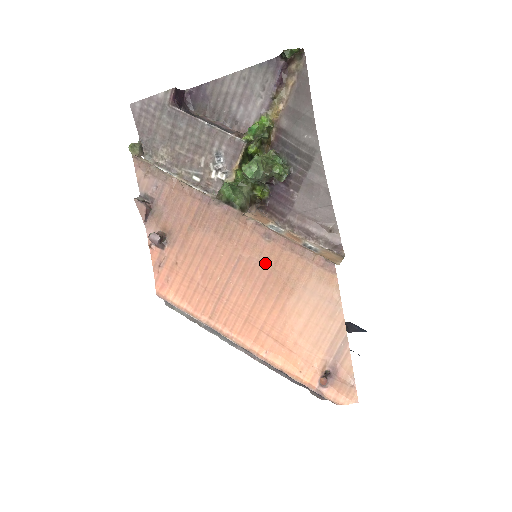
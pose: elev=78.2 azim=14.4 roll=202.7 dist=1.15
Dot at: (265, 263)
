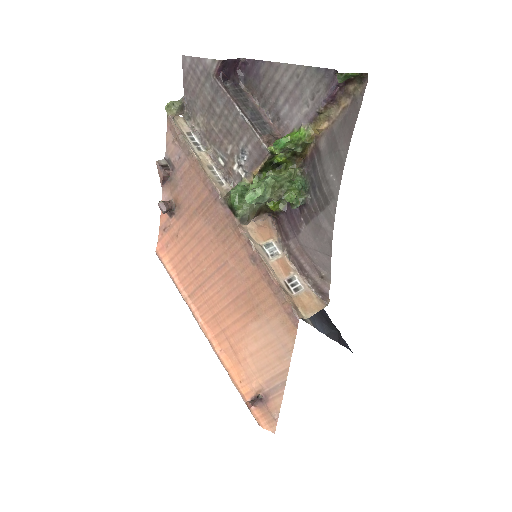
Dot at: (244, 280)
